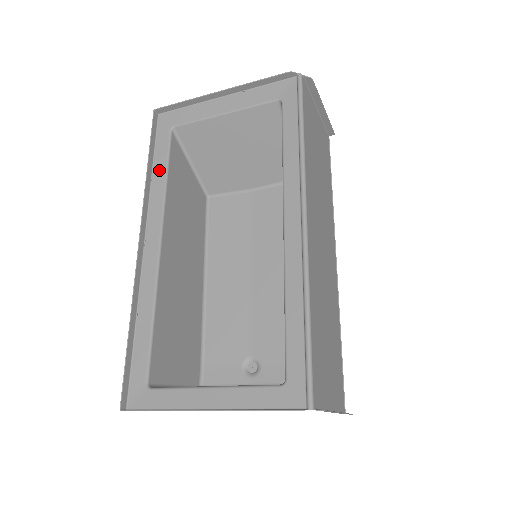
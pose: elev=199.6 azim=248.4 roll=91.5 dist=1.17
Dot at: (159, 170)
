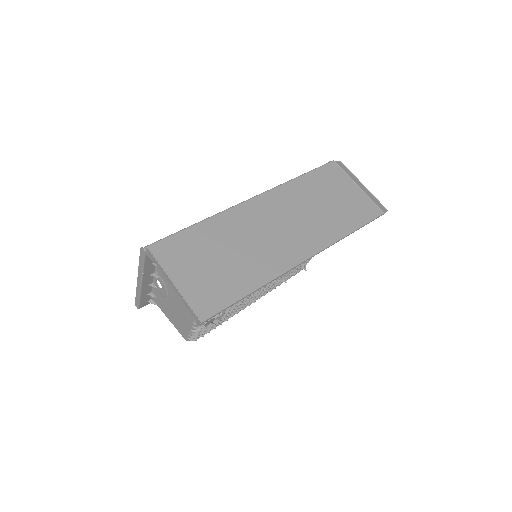
Dot at: occluded
